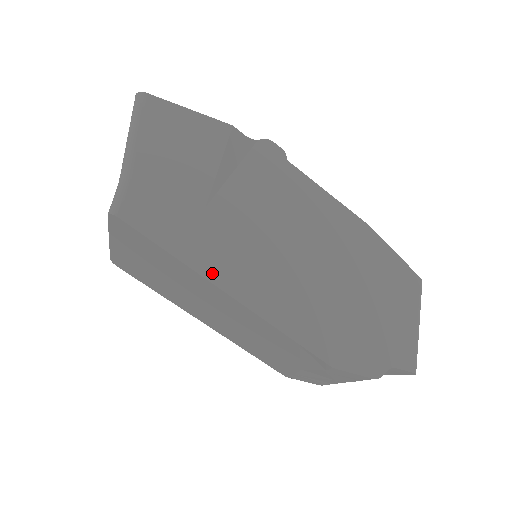
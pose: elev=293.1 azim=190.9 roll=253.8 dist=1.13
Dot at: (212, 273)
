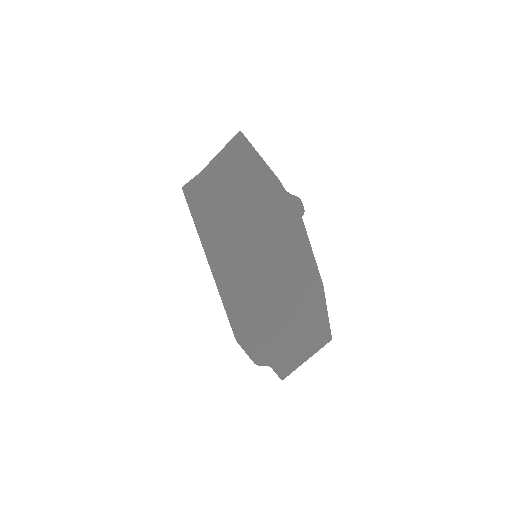
Dot at: (209, 250)
